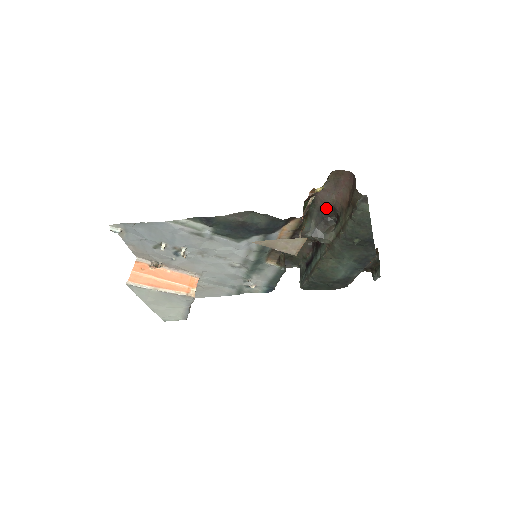
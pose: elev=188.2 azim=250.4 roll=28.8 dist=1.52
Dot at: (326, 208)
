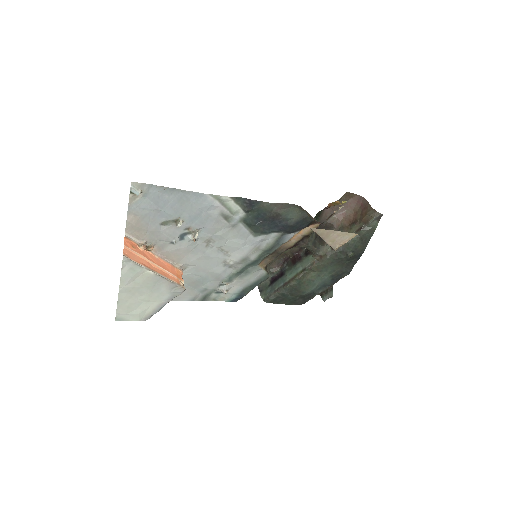
Dot at: (324, 224)
